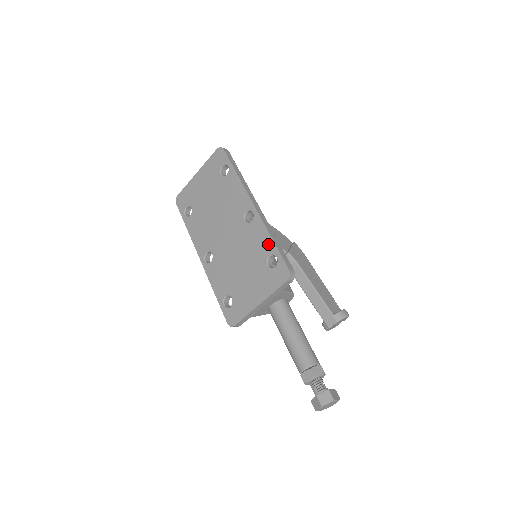
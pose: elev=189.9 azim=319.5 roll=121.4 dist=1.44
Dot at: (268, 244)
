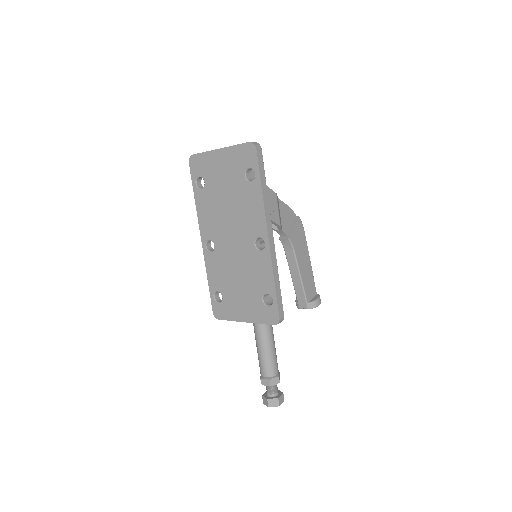
Dot at: (269, 284)
